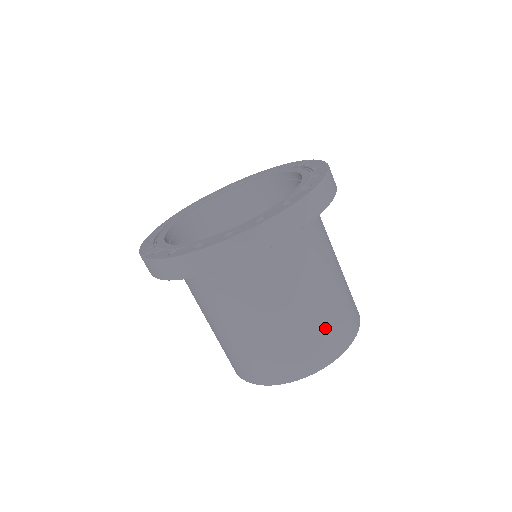
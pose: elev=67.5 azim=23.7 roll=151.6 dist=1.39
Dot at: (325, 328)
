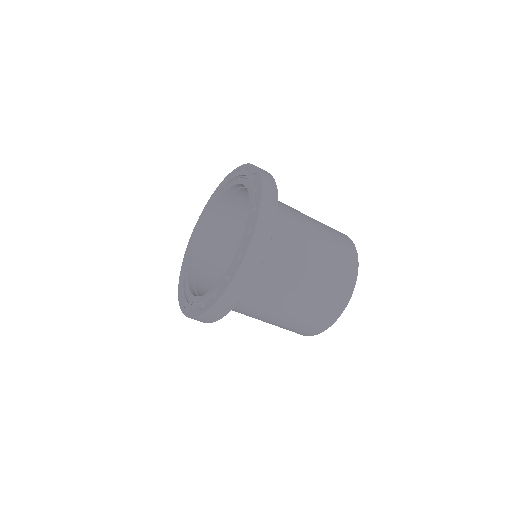
Dot at: (332, 278)
